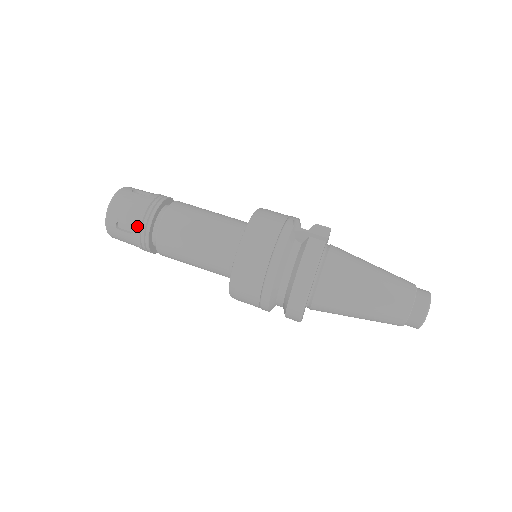
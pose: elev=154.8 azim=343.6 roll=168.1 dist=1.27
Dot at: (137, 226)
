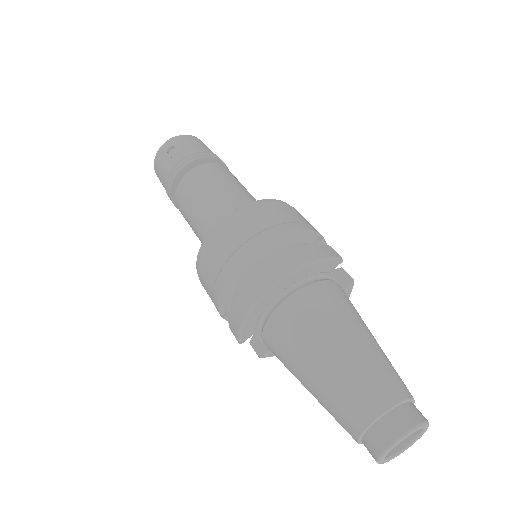
Dot at: (184, 155)
